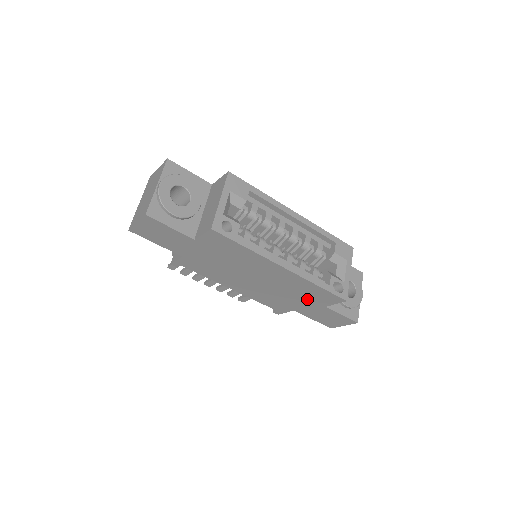
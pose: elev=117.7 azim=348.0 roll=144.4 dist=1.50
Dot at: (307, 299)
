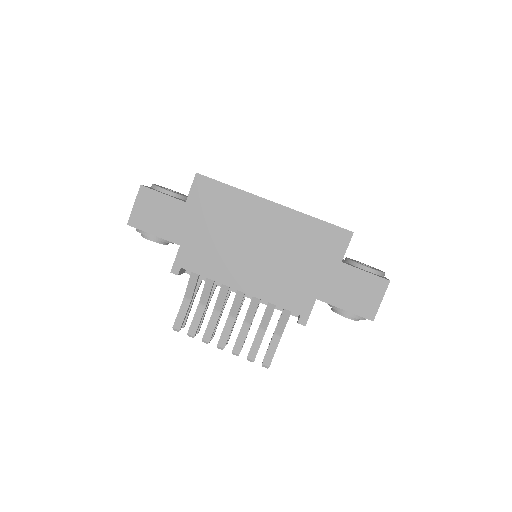
Dot at: (317, 257)
